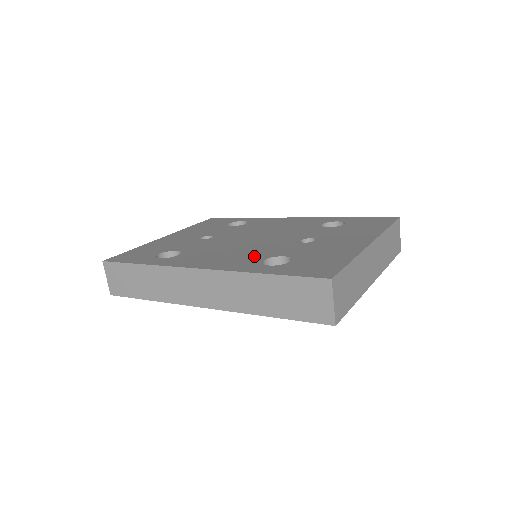
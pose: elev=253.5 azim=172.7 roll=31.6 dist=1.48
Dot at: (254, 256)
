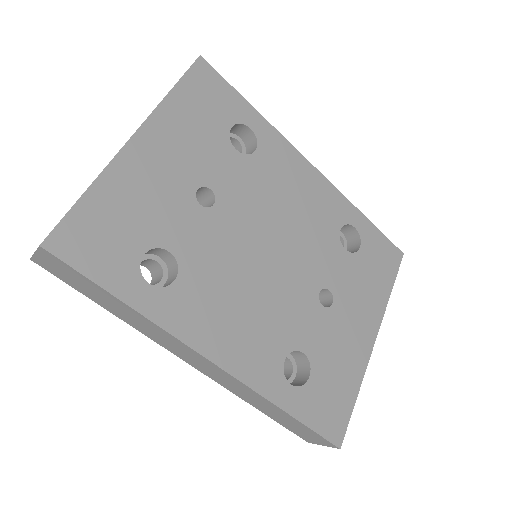
Dot at: (274, 339)
